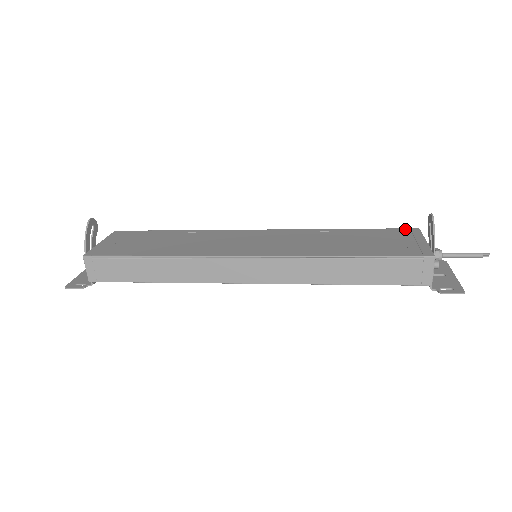
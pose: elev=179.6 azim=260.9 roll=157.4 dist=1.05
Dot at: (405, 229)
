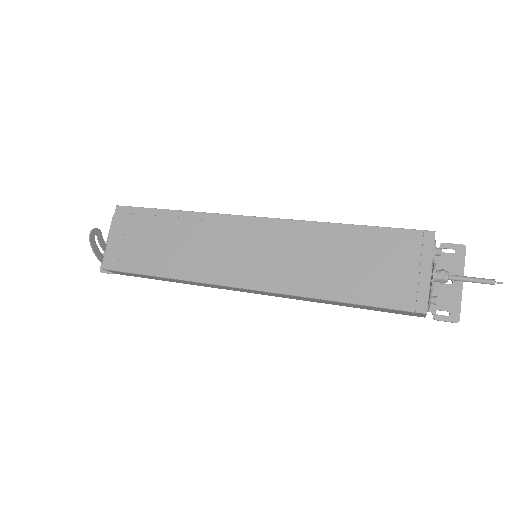
Dot at: (417, 234)
